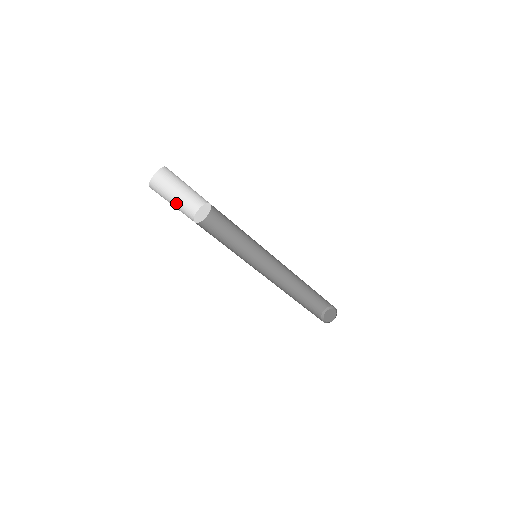
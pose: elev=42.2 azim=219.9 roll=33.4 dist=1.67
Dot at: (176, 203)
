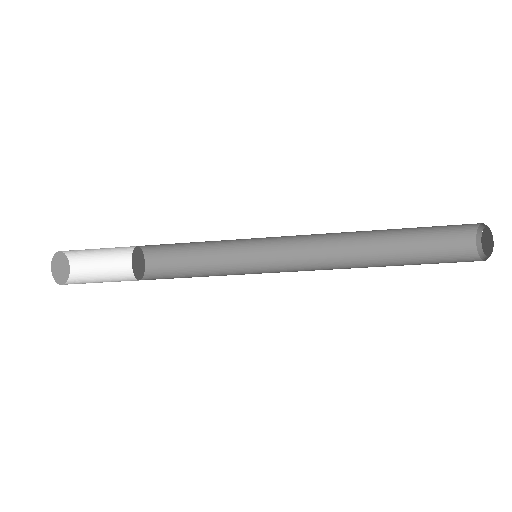
Dot at: (110, 279)
